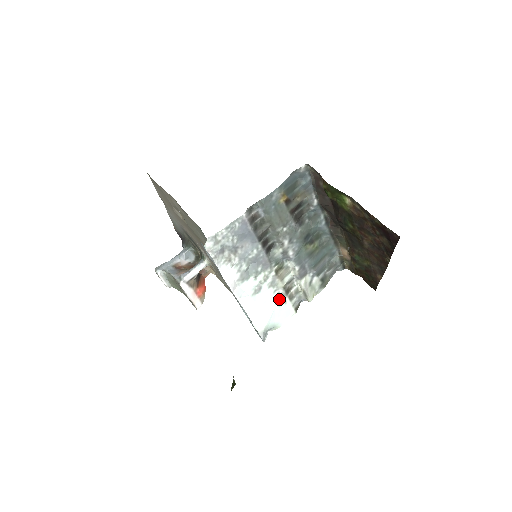
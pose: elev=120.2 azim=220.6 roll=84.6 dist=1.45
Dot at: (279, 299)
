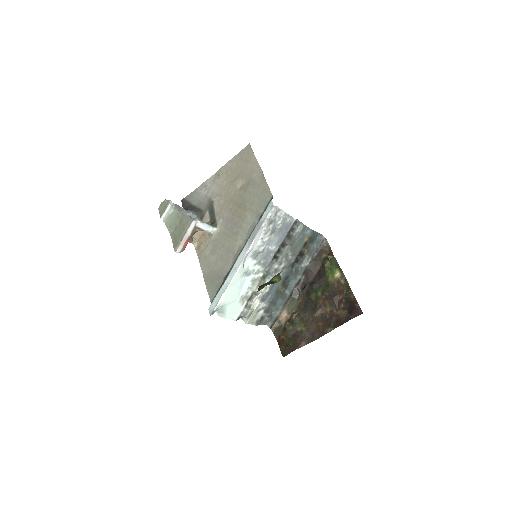
Dot at: (244, 297)
